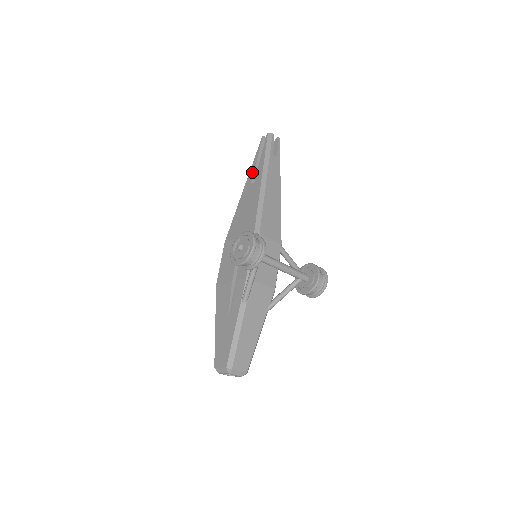
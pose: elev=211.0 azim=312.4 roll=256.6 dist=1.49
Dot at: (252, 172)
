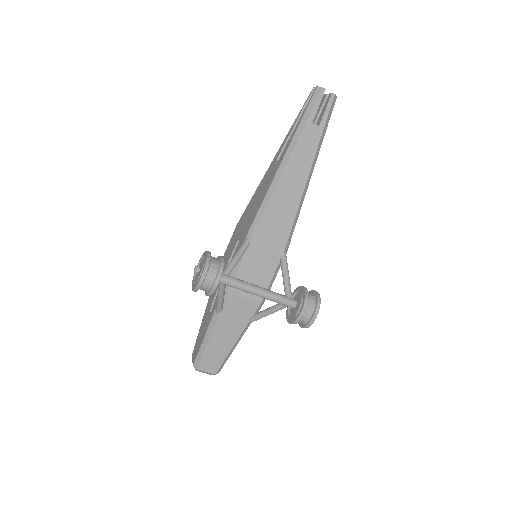
Dot at: (284, 142)
